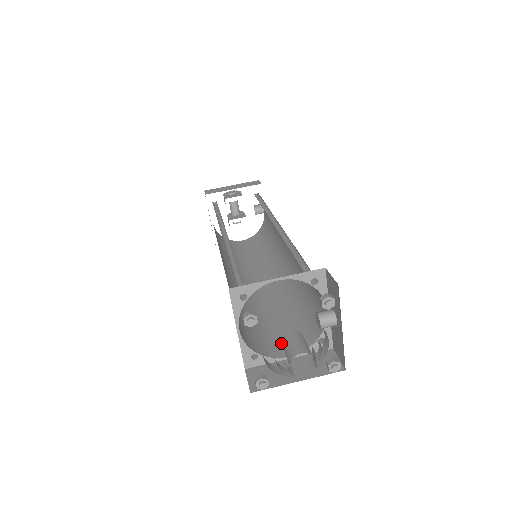
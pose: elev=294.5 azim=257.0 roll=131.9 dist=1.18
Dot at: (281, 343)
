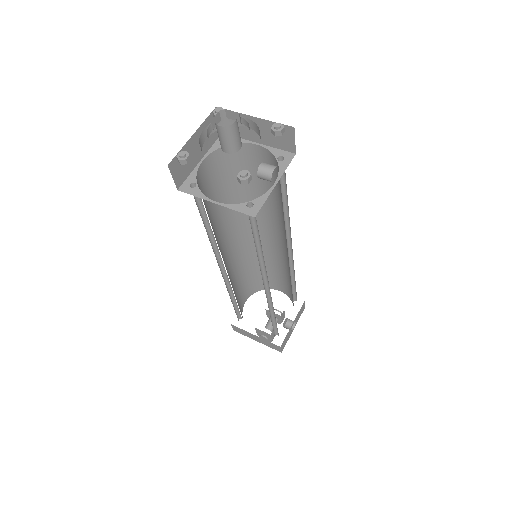
Dot at: occluded
